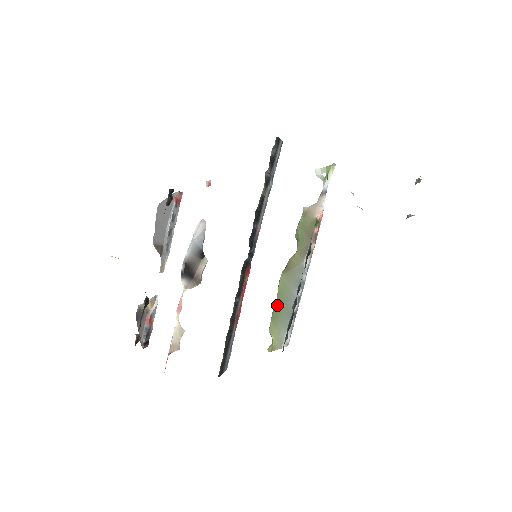
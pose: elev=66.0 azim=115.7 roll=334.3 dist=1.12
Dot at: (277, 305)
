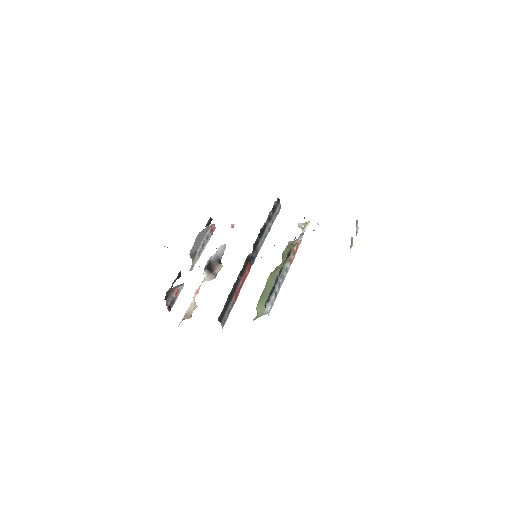
Dot at: (264, 291)
